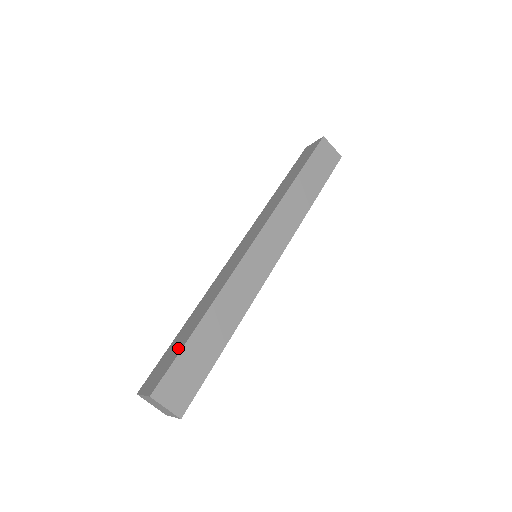
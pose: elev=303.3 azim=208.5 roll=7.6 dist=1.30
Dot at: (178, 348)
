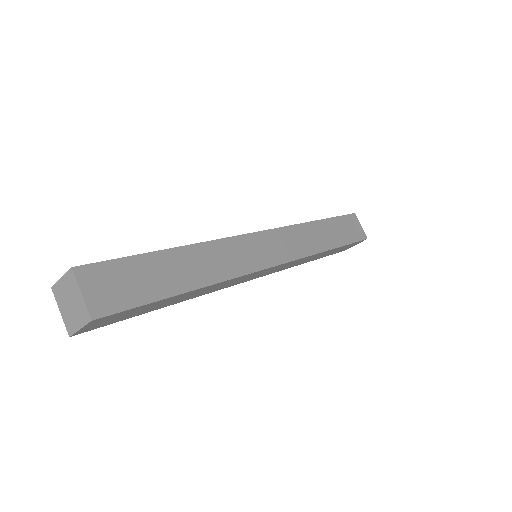
Dot at: occluded
